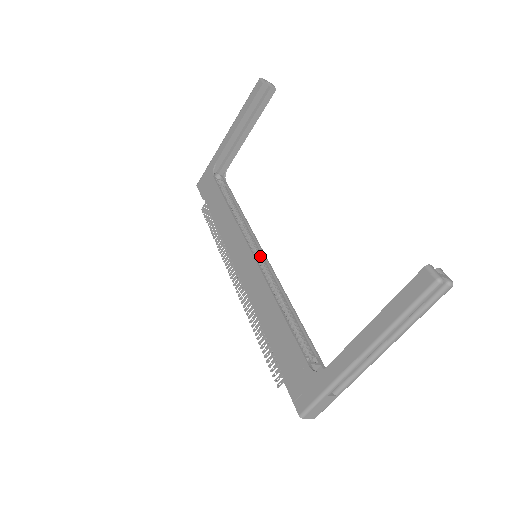
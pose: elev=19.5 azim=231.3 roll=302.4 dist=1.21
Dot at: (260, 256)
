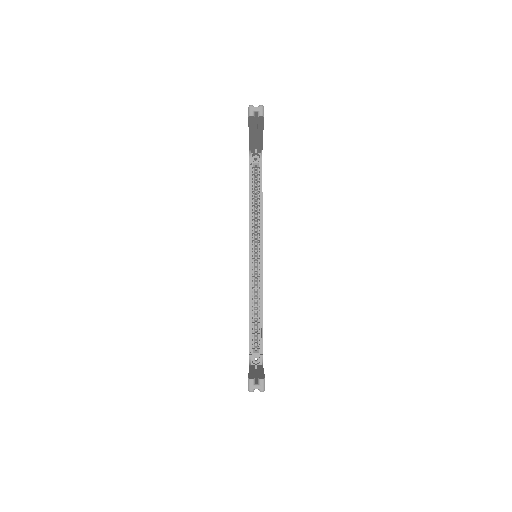
Dot at: (258, 257)
